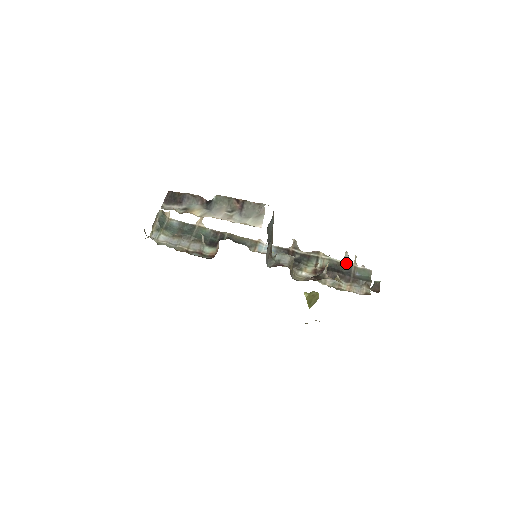
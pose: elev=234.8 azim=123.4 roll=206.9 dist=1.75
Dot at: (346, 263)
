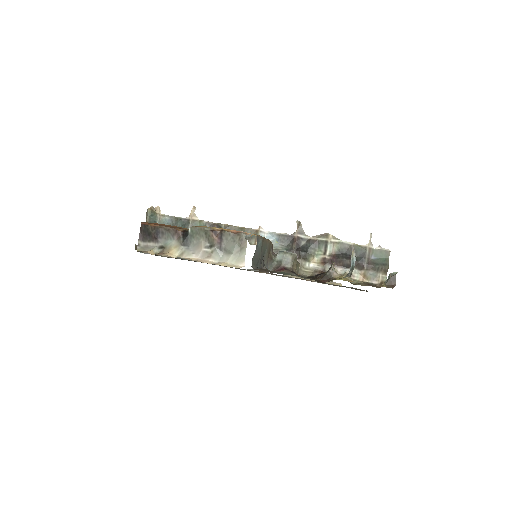
Dot at: (353, 266)
